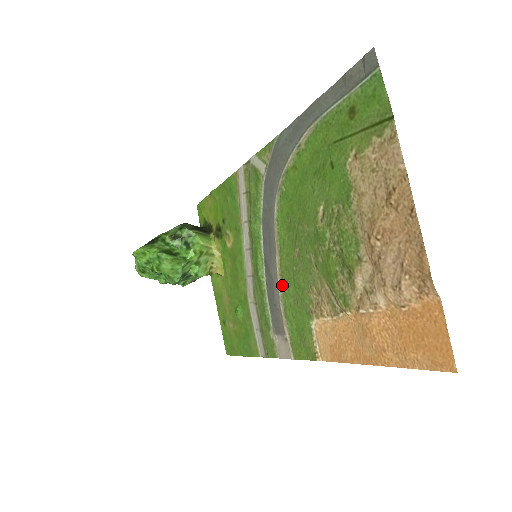
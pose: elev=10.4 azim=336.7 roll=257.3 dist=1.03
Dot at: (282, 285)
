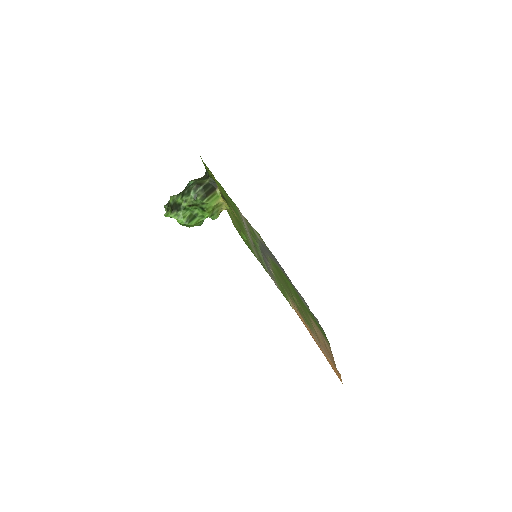
Dot at: (273, 272)
